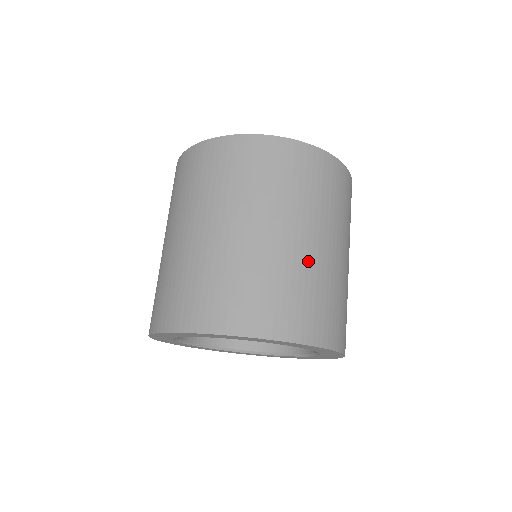
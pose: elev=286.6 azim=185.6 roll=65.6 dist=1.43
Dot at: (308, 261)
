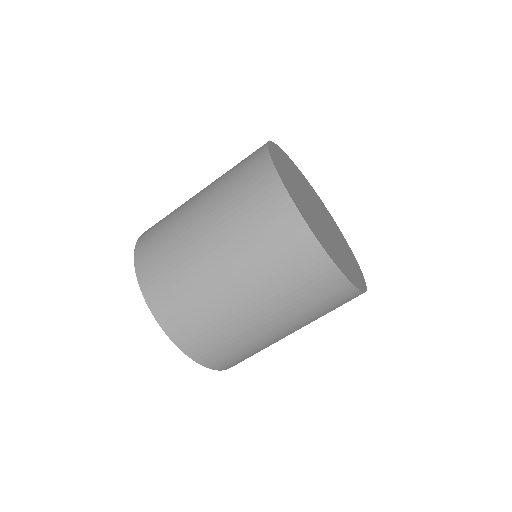
Dot at: (226, 307)
